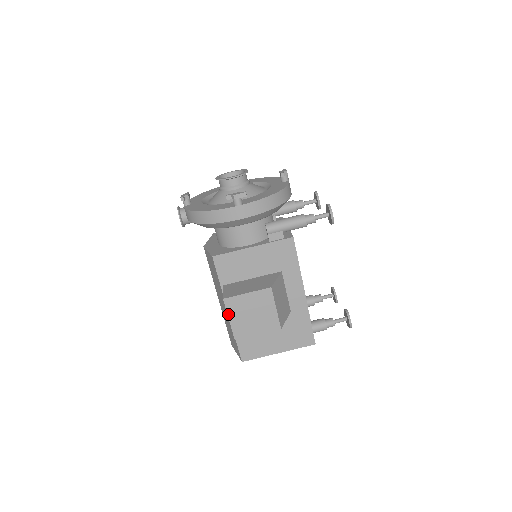
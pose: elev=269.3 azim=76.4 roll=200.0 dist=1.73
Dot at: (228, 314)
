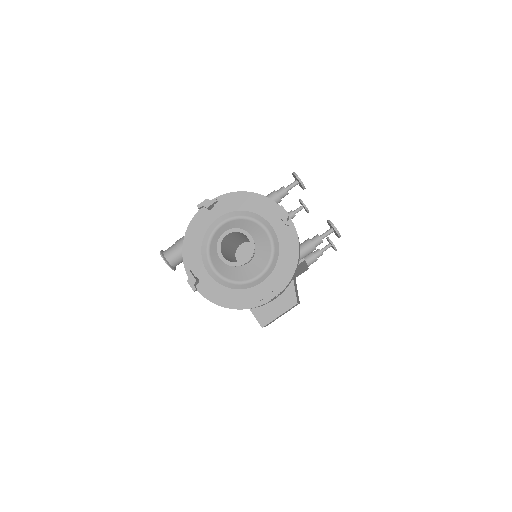
Dot at: occluded
